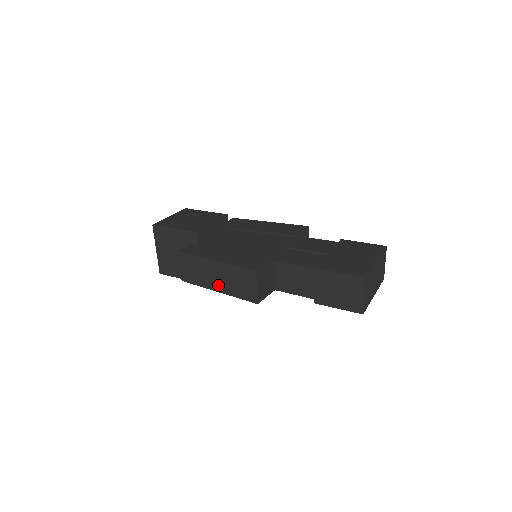
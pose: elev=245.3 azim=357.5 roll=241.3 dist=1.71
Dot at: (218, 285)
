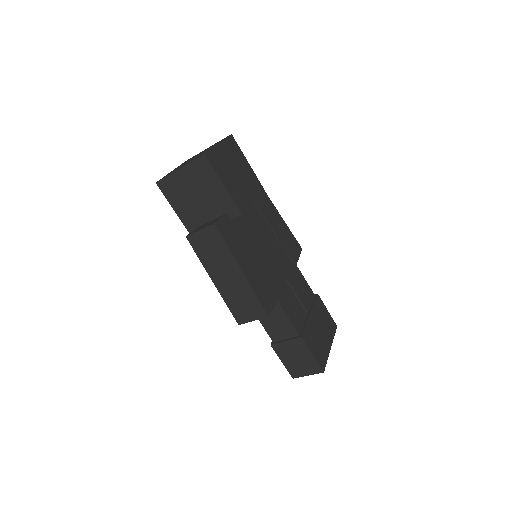
Dot at: (220, 281)
